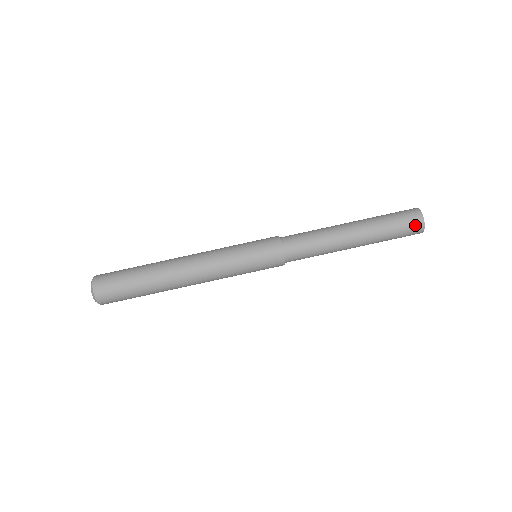
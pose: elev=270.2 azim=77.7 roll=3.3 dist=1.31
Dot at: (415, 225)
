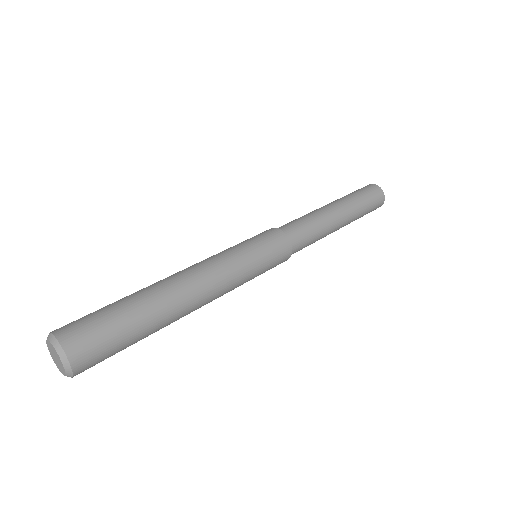
Dot at: (379, 198)
